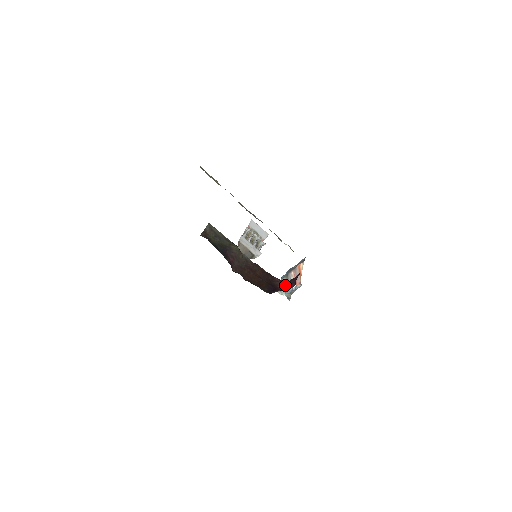
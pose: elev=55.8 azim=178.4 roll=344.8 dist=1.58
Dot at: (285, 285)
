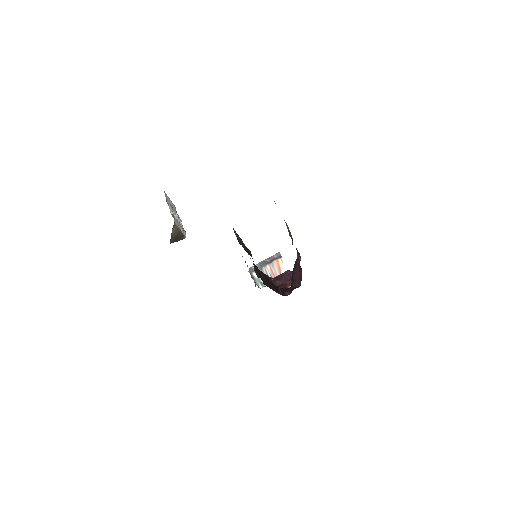
Dot at: (278, 282)
